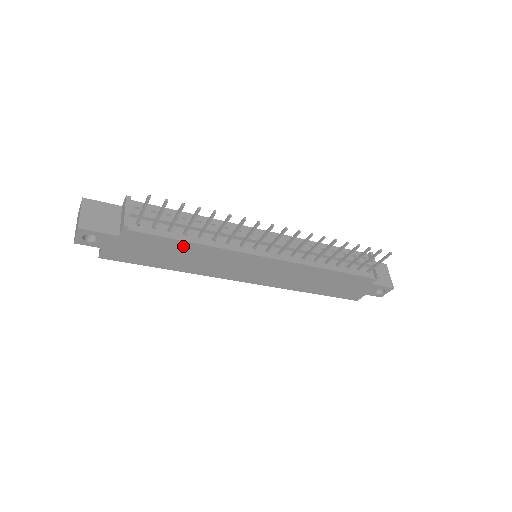
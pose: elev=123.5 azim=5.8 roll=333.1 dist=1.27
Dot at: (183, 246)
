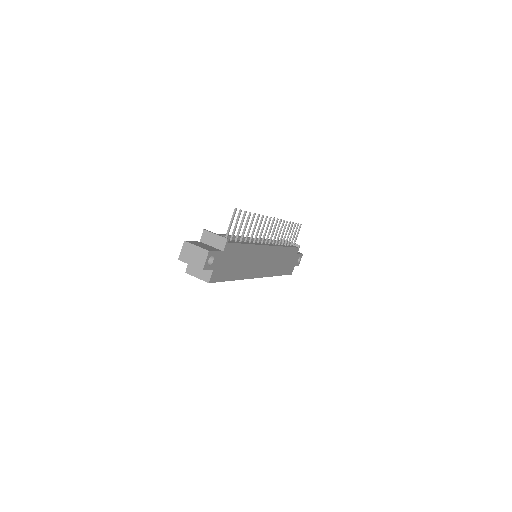
Dot at: (244, 250)
